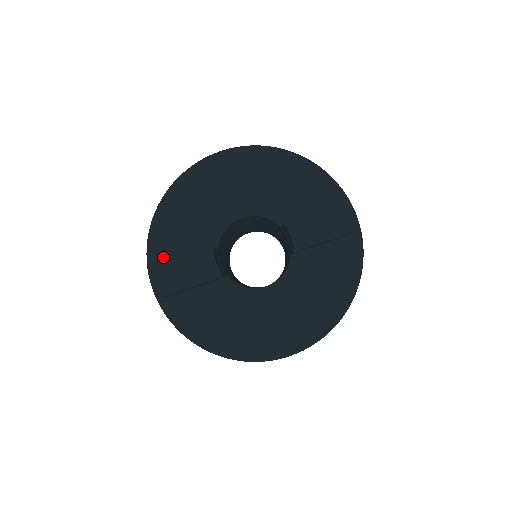
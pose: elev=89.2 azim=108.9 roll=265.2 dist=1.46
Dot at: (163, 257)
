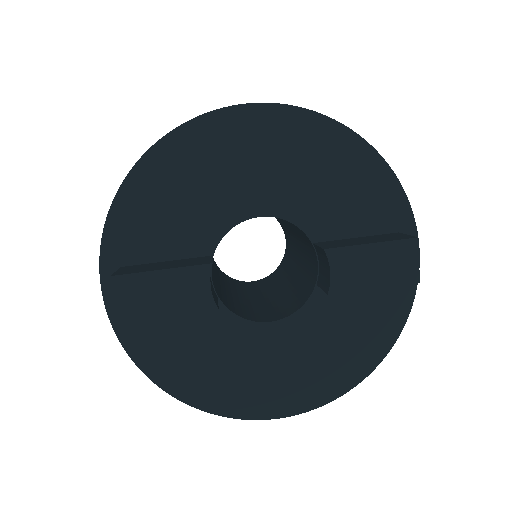
Dot at: (127, 250)
